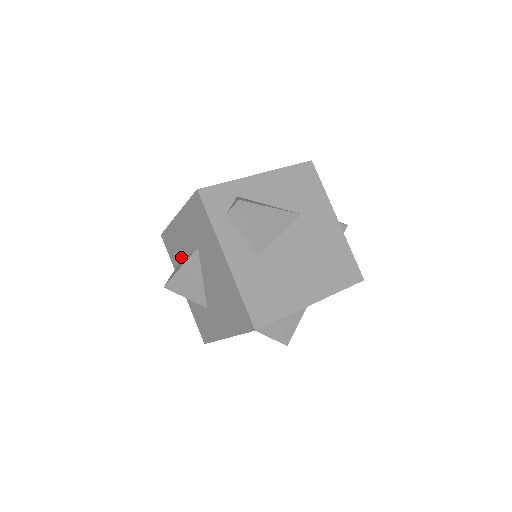
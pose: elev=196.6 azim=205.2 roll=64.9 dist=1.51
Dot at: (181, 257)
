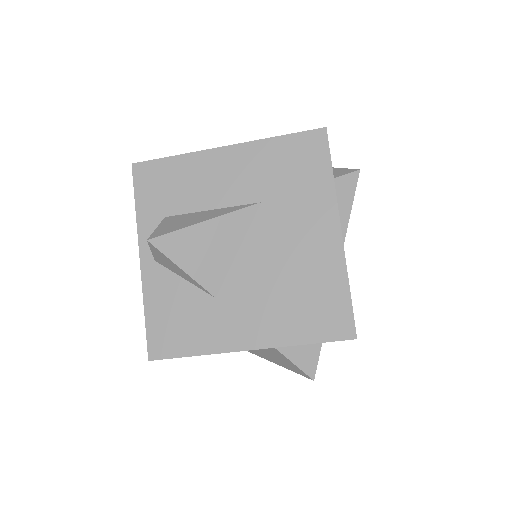
Dot at: (184, 208)
